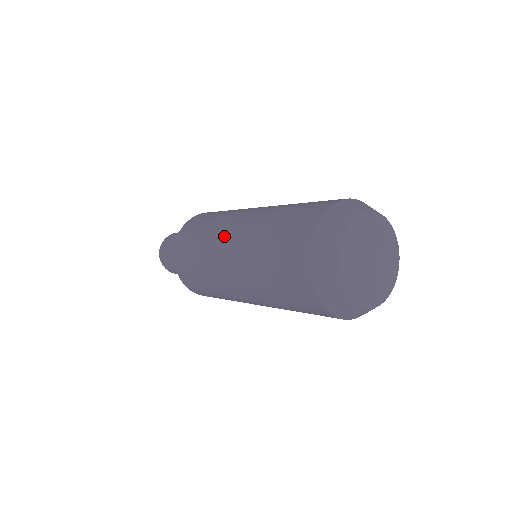
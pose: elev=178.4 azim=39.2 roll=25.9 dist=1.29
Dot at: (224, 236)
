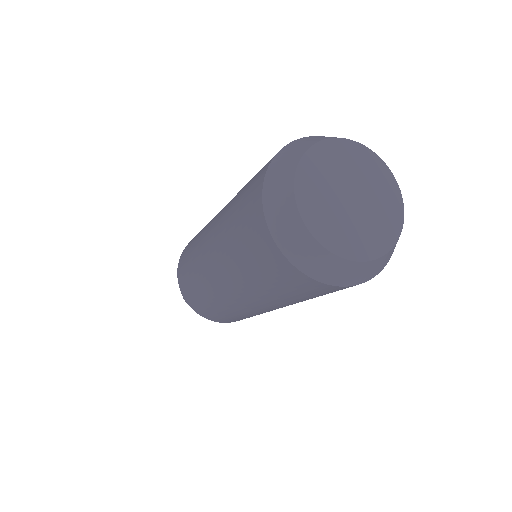
Dot at: (214, 284)
